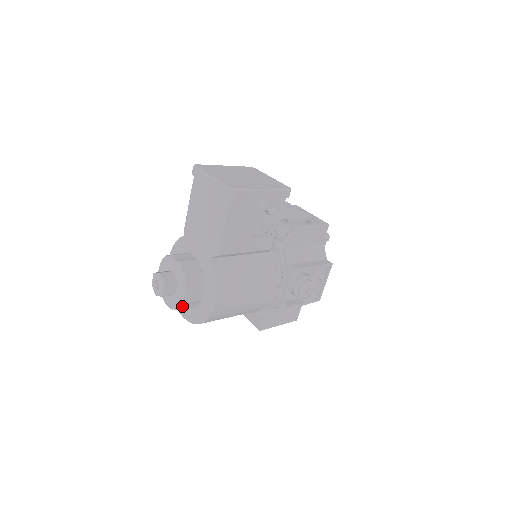
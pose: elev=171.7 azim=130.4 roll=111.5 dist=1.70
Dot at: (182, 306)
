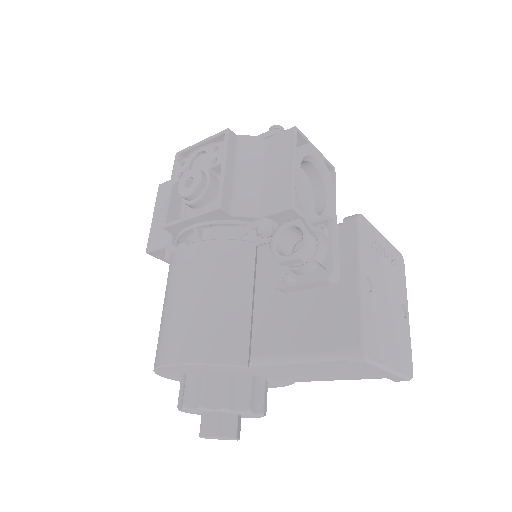
Dot at: occluded
